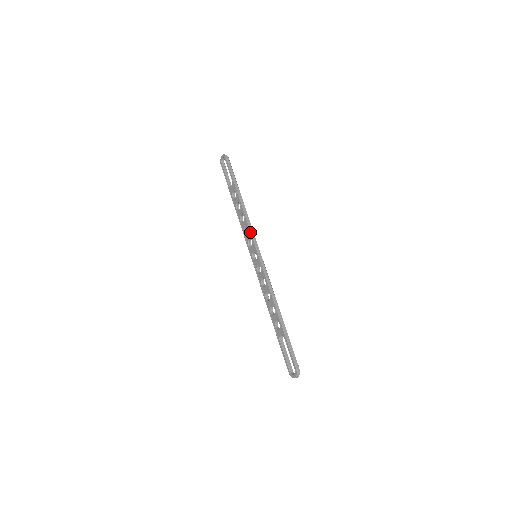
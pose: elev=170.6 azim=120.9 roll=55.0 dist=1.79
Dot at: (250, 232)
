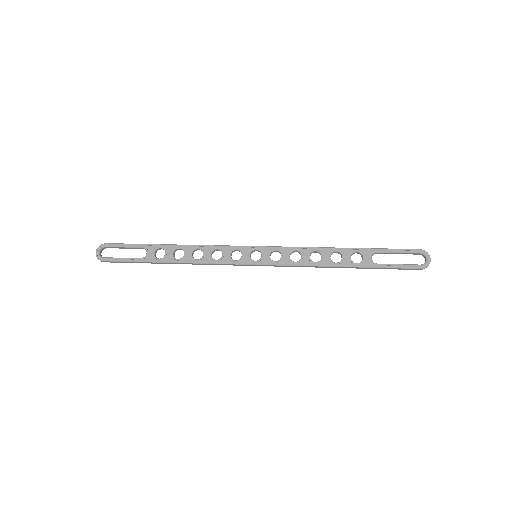
Dot at: (224, 246)
